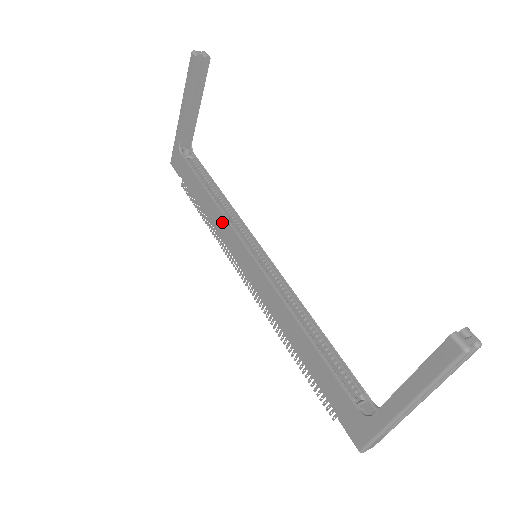
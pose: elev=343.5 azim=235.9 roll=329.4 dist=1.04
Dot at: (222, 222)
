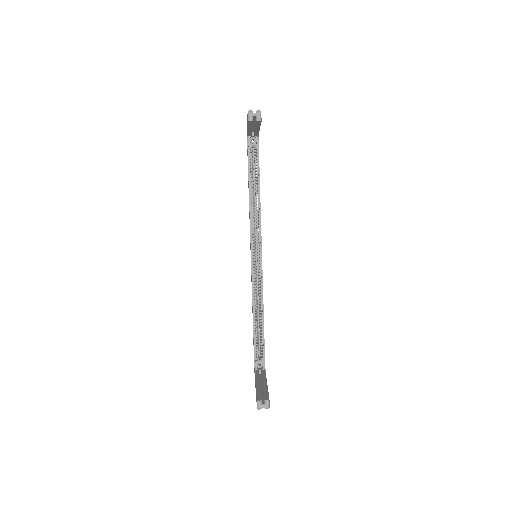
Dot at: occluded
